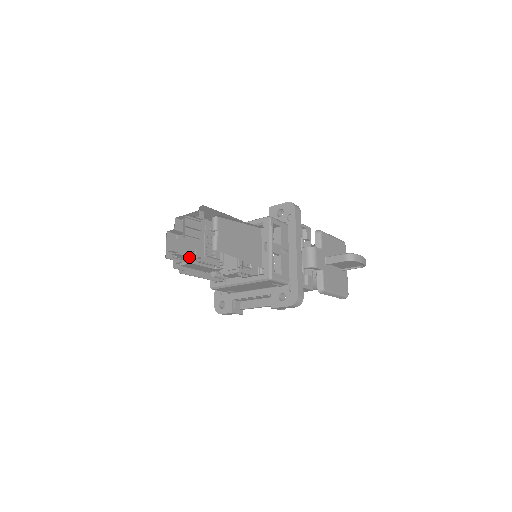
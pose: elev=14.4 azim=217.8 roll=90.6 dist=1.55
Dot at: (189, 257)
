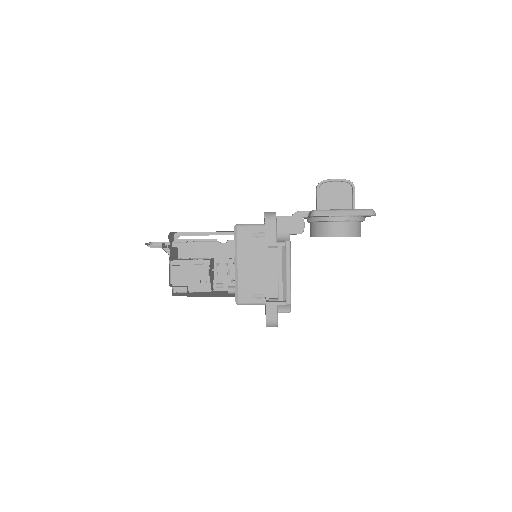
Dot at: (190, 284)
